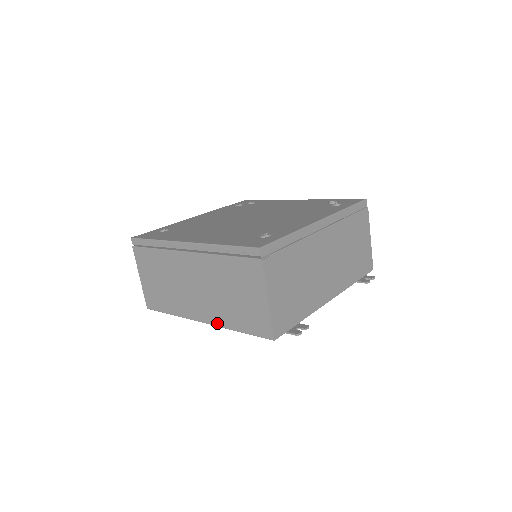
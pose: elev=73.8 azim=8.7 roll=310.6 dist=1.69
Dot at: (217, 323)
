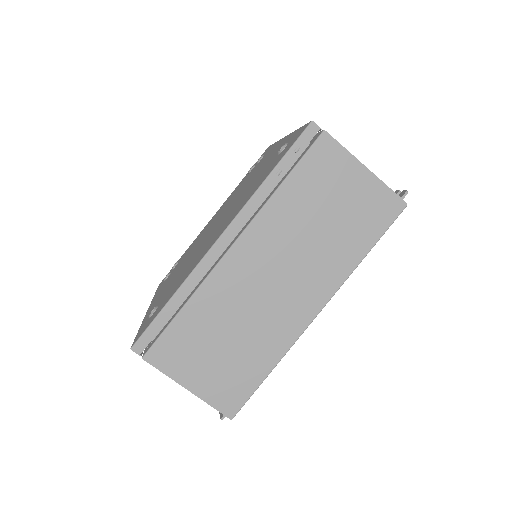
Dot at: (336, 284)
